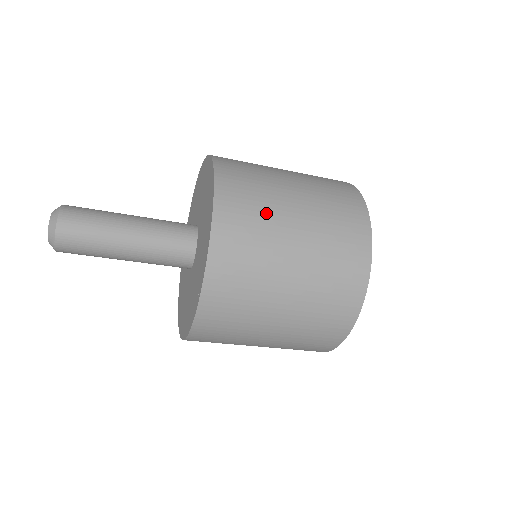
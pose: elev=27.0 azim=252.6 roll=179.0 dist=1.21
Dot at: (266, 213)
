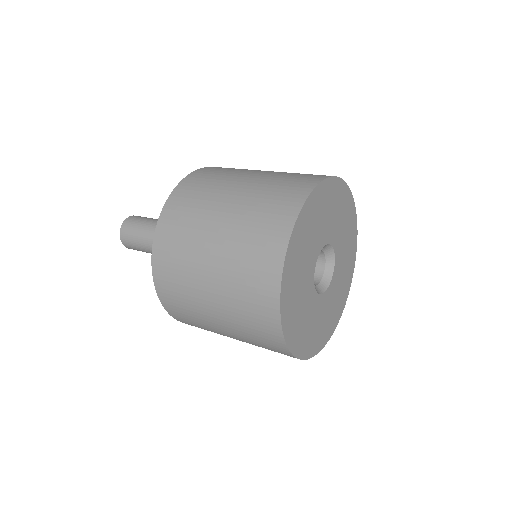
Dot at: occluded
